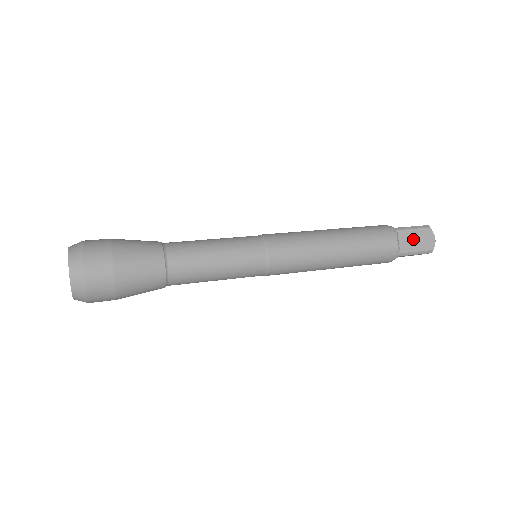
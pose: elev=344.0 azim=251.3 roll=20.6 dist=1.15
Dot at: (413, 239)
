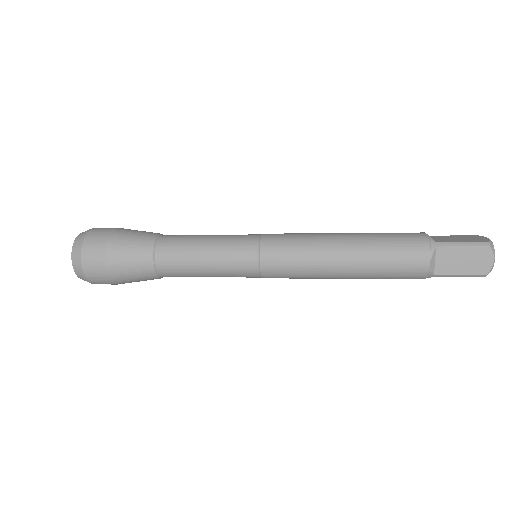
Dot at: (453, 238)
